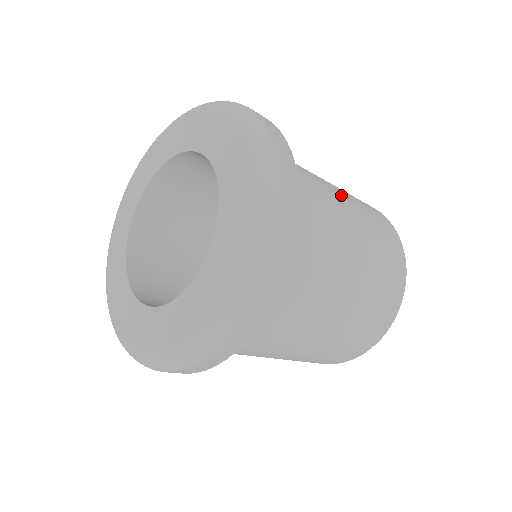
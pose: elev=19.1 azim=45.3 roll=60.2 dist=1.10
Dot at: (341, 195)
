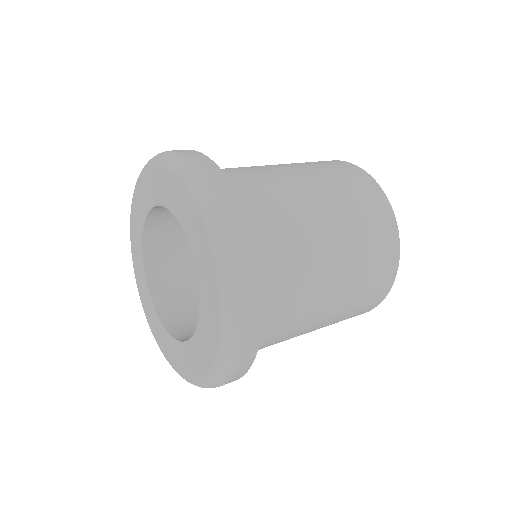
Dot at: (332, 305)
